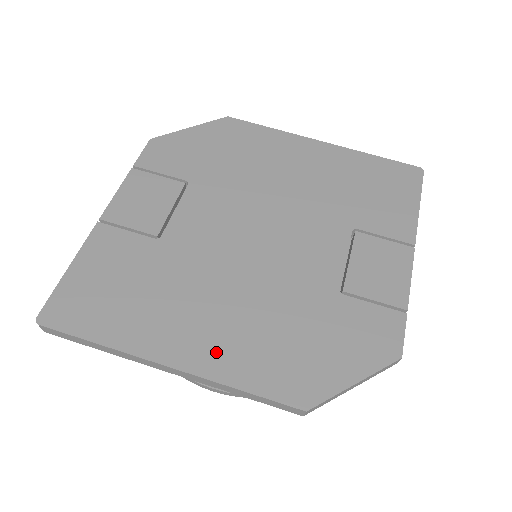
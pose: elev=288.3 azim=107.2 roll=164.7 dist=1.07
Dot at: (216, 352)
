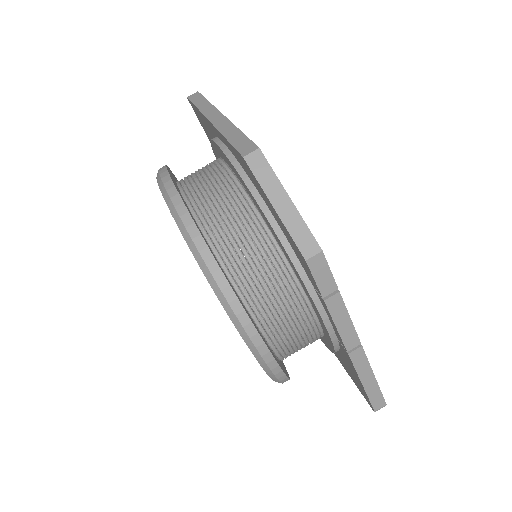
Dot at: occluded
